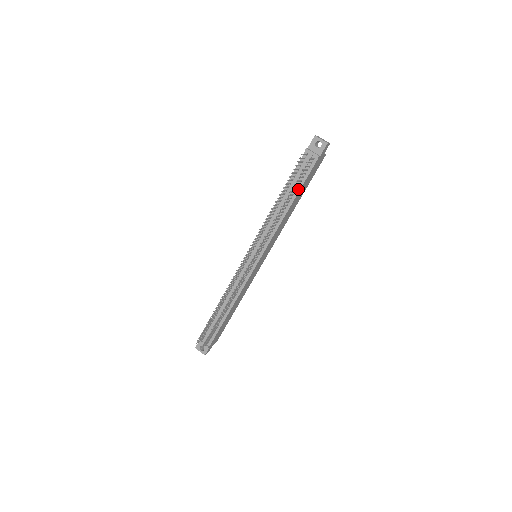
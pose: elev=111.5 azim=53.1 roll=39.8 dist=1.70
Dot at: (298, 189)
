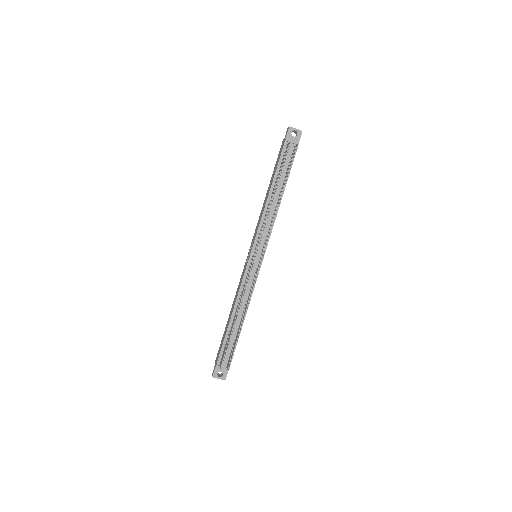
Dot at: (286, 178)
